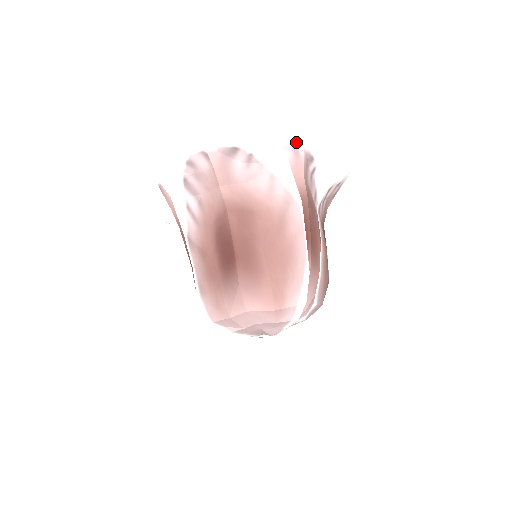
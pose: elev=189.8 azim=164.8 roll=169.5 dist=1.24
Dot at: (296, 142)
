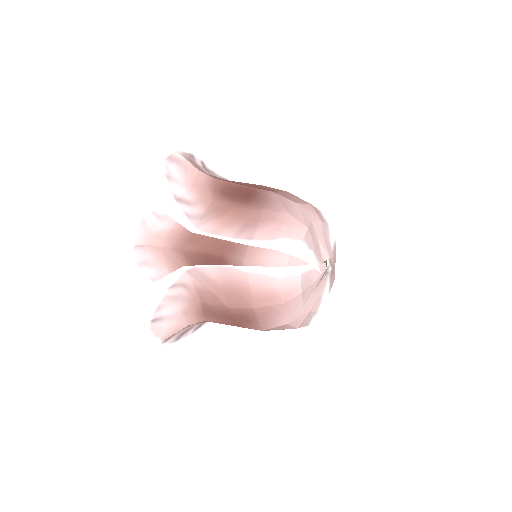
Dot at: occluded
